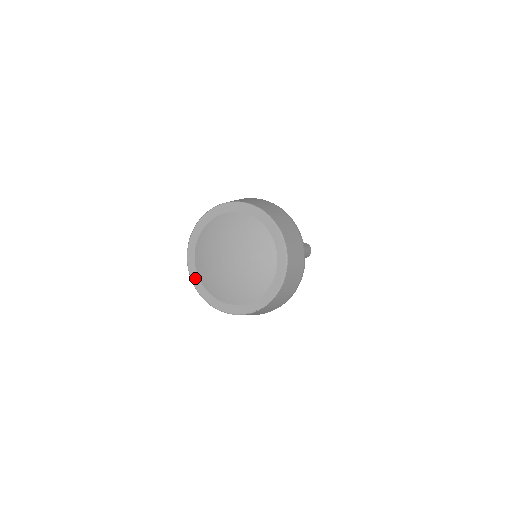
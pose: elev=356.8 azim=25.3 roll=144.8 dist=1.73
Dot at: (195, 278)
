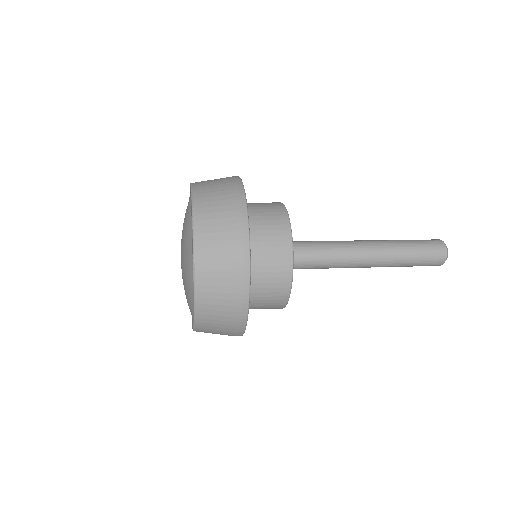
Dot at: occluded
